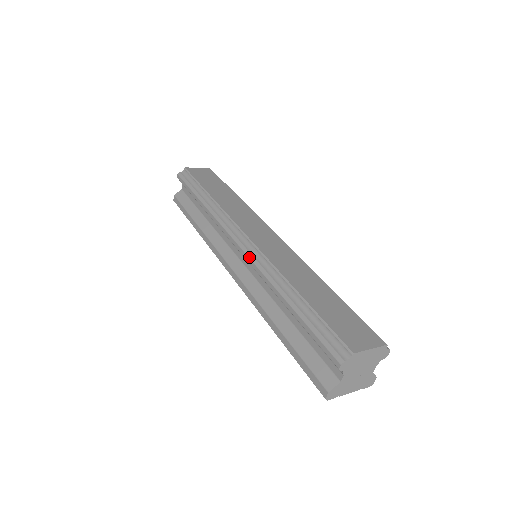
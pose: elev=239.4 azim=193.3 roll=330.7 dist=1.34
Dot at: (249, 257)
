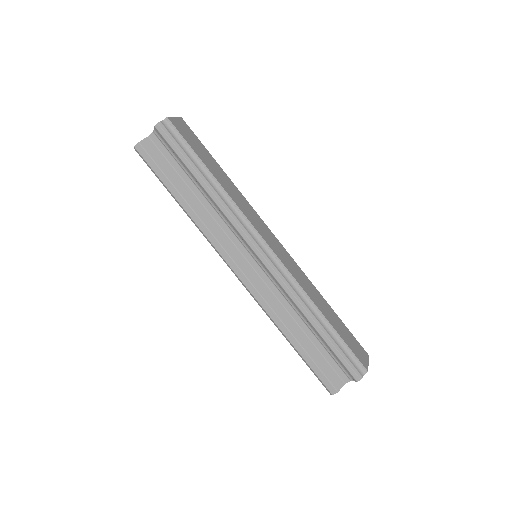
Dot at: (276, 272)
